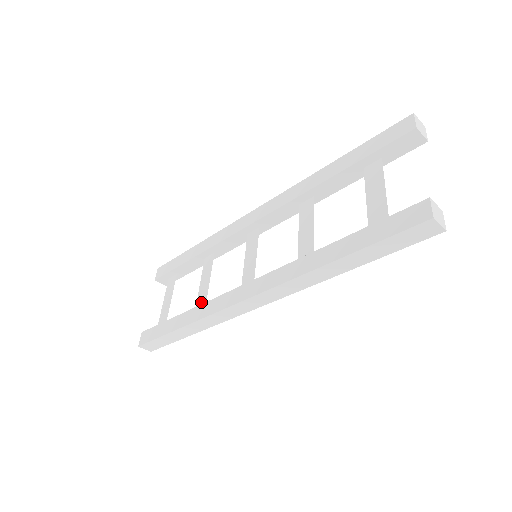
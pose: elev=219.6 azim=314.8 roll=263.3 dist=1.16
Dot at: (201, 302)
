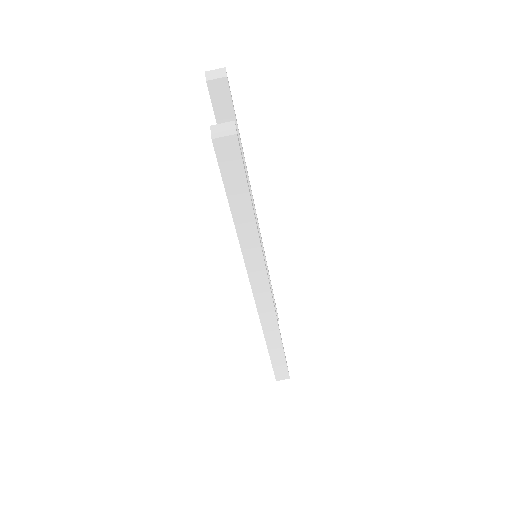
Dot at: occluded
